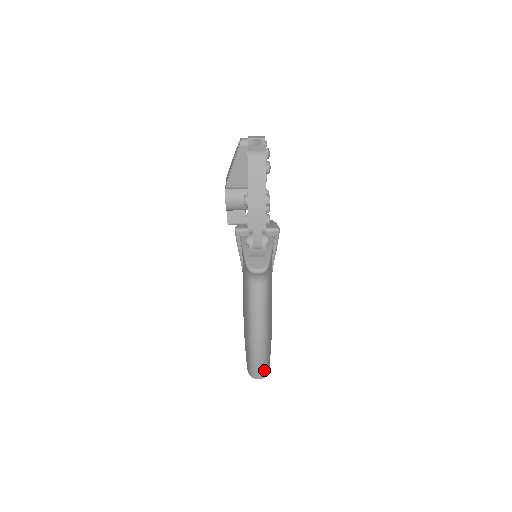
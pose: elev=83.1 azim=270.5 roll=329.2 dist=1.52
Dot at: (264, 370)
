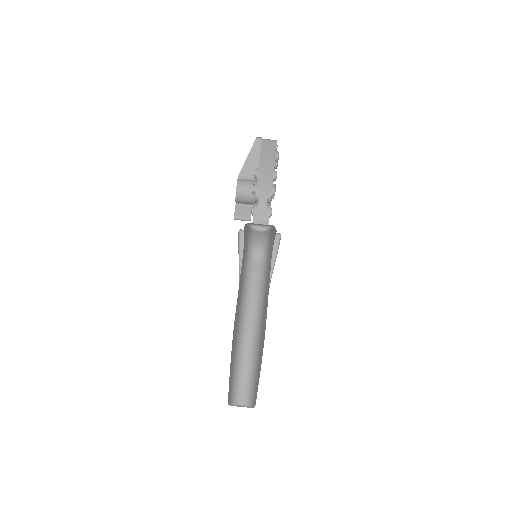
Dot at: (250, 389)
